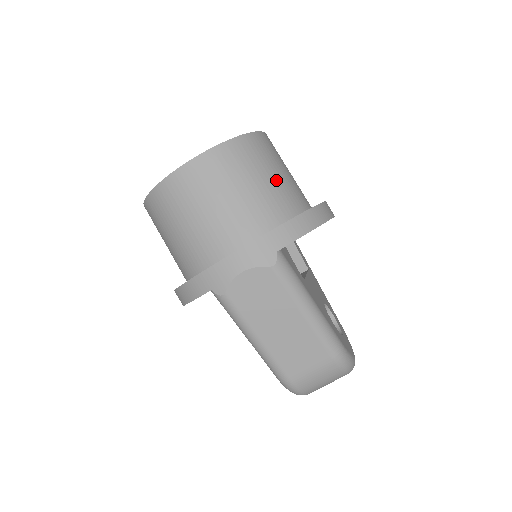
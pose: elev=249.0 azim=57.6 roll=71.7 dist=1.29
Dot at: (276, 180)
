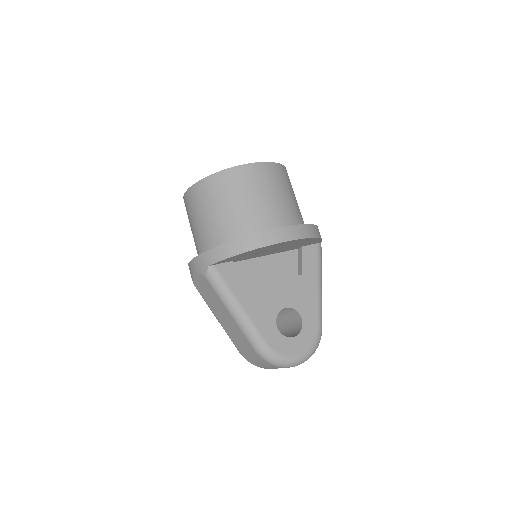
Dot at: (234, 209)
